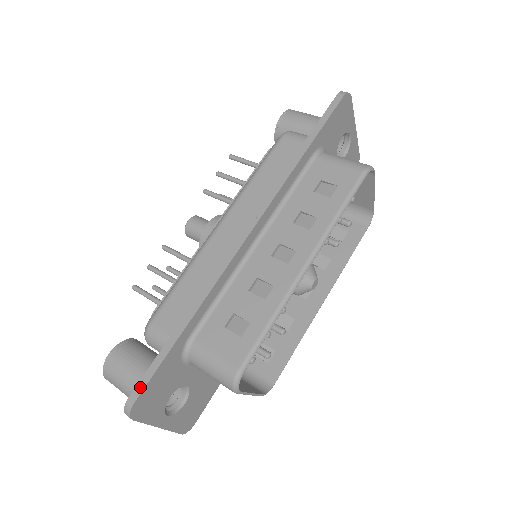
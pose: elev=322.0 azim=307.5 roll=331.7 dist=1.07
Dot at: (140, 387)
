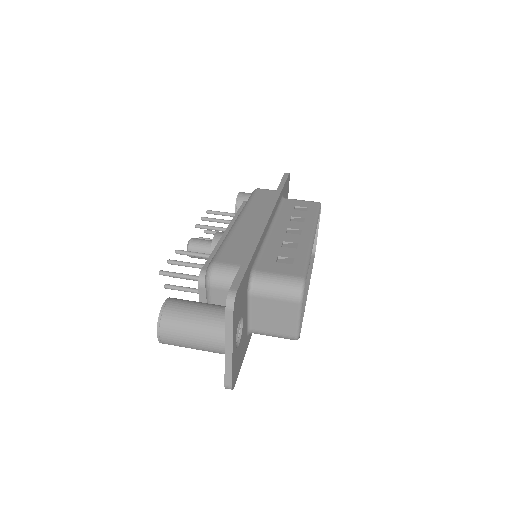
Dot at: (236, 283)
